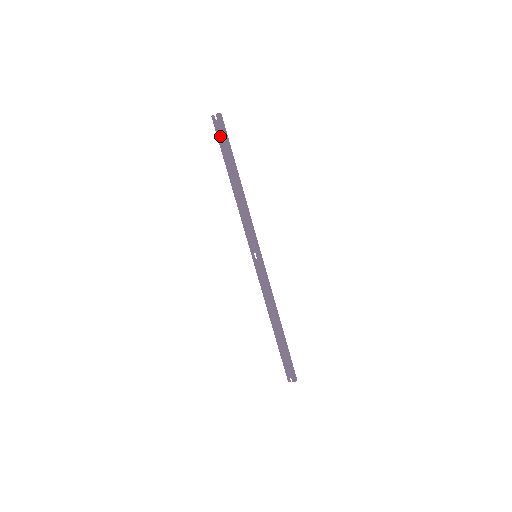
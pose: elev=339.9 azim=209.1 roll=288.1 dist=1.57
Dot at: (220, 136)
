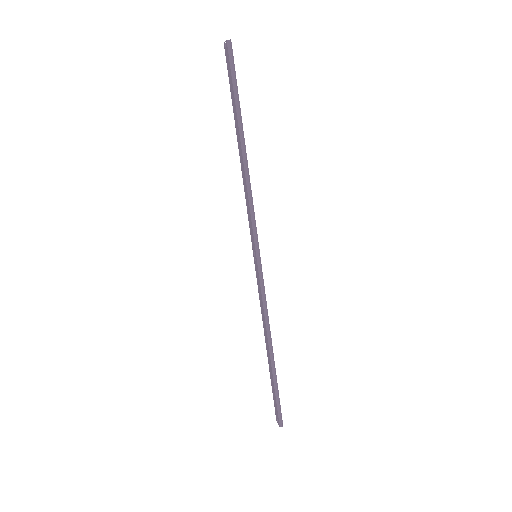
Dot at: (229, 76)
